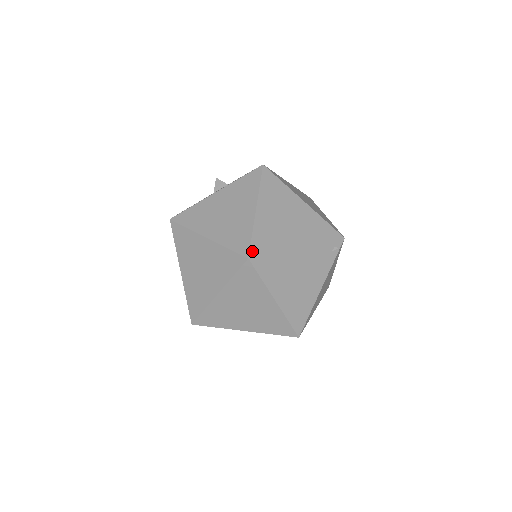
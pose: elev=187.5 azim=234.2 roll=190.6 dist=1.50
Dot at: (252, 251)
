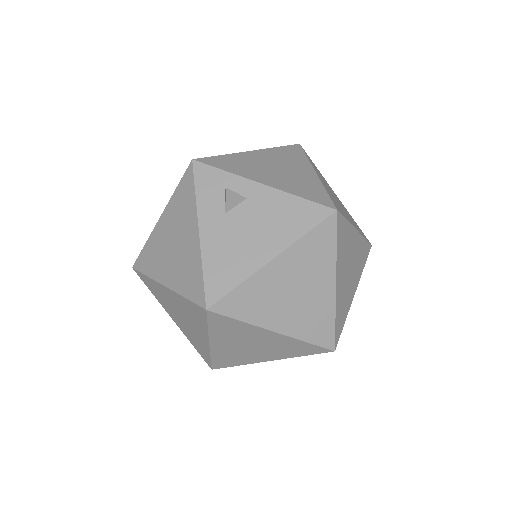
Dot at: (336, 340)
